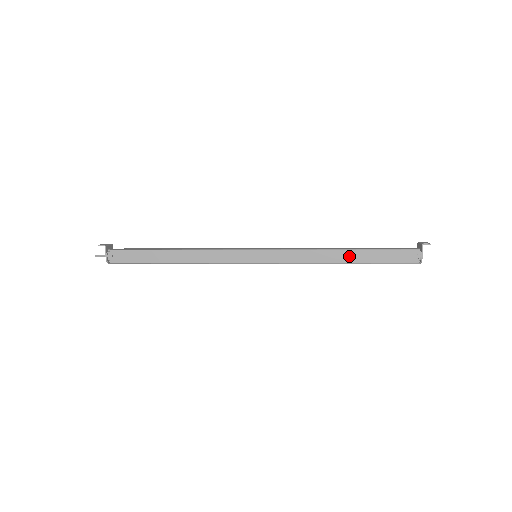
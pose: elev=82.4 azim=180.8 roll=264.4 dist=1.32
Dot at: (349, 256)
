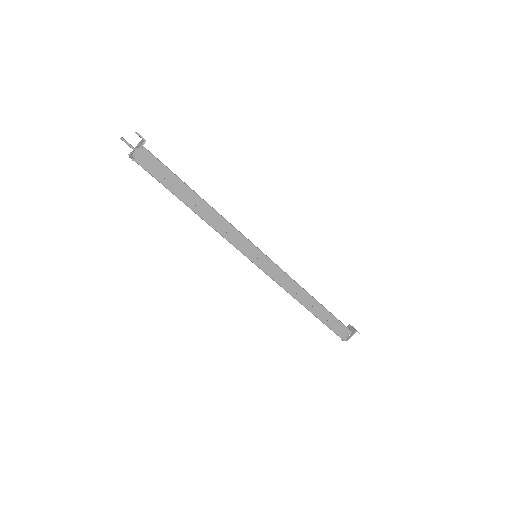
Dot at: (313, 305)
